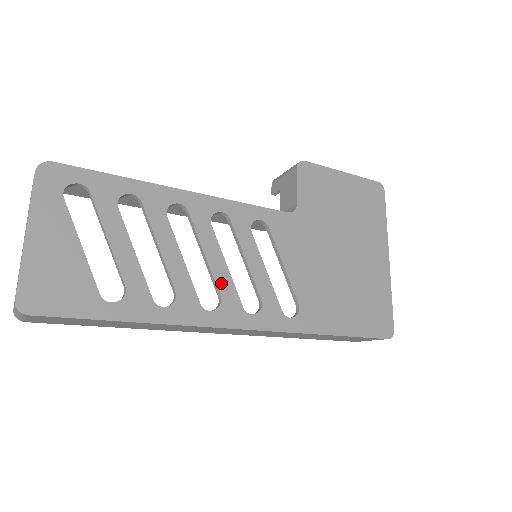
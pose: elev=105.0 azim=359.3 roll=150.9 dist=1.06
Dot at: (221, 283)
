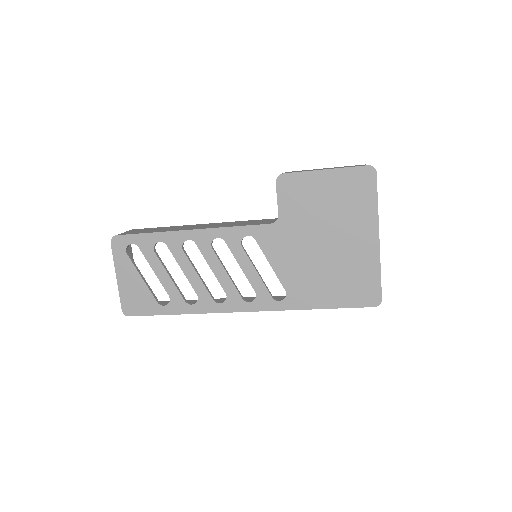
Dot at: (225, 285)
